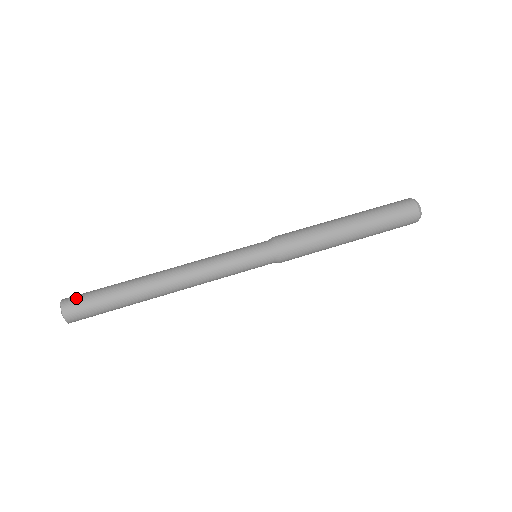
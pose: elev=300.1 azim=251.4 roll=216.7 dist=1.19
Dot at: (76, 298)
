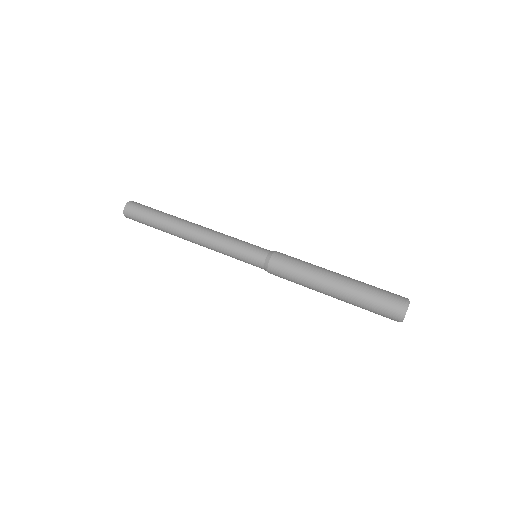
Dot at: (133, 209)
